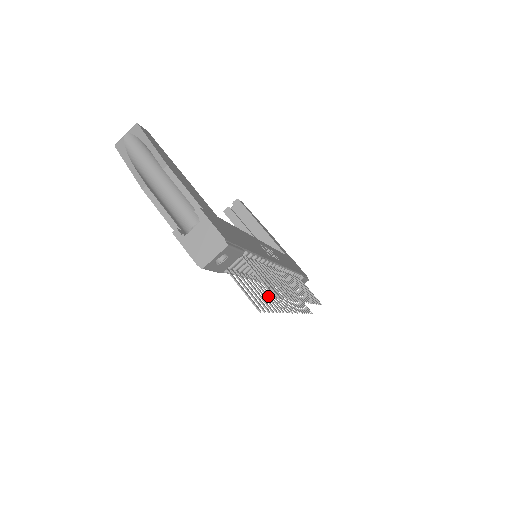
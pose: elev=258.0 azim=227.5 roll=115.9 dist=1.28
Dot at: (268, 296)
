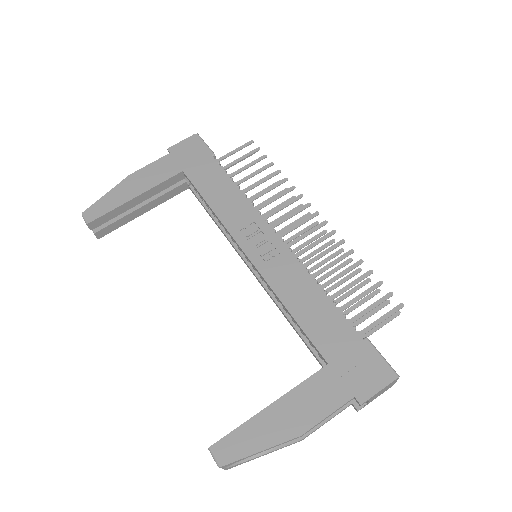
Dot at: (334, 269)
